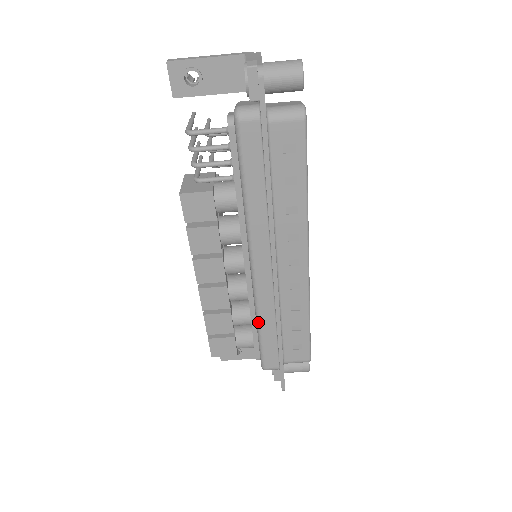
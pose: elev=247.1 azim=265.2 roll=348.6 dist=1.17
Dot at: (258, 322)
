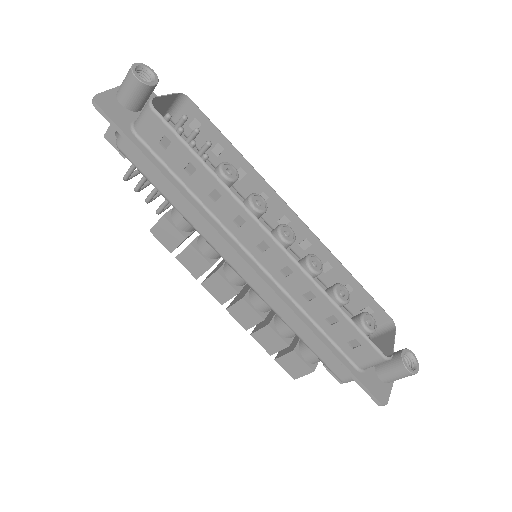
Dot at: occluded
